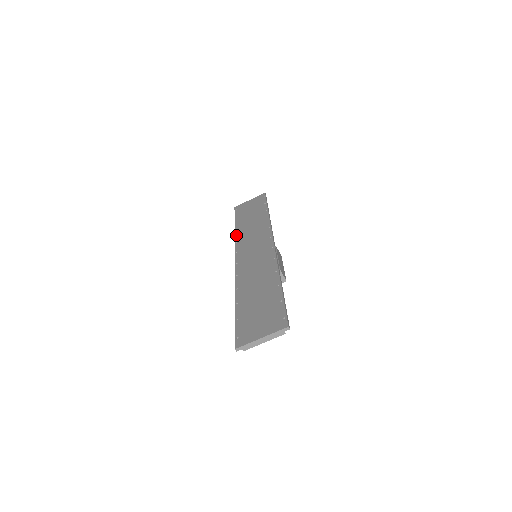
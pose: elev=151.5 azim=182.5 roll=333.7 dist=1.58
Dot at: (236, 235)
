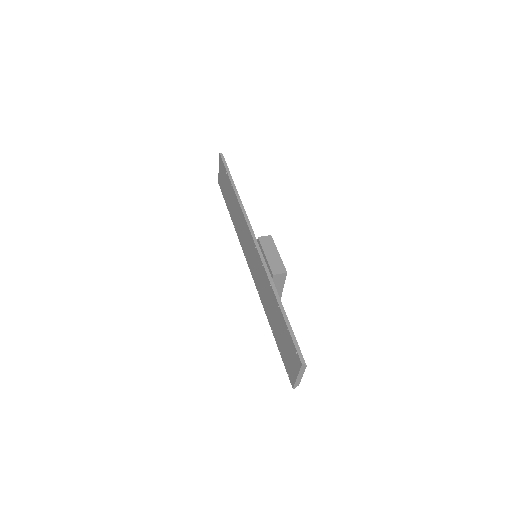
Dot at: (235, 230)
